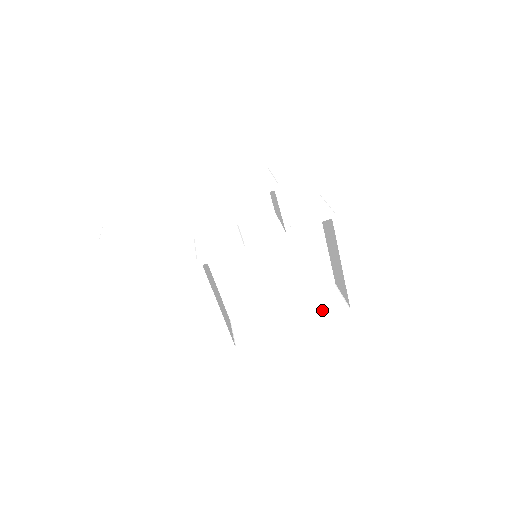
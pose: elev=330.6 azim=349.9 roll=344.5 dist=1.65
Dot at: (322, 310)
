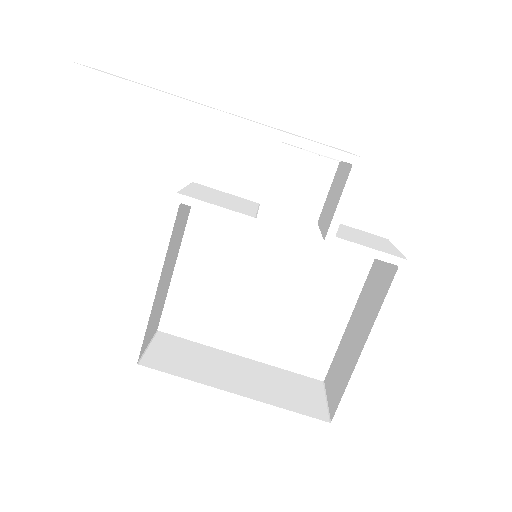
Dot at: (289, 399)
